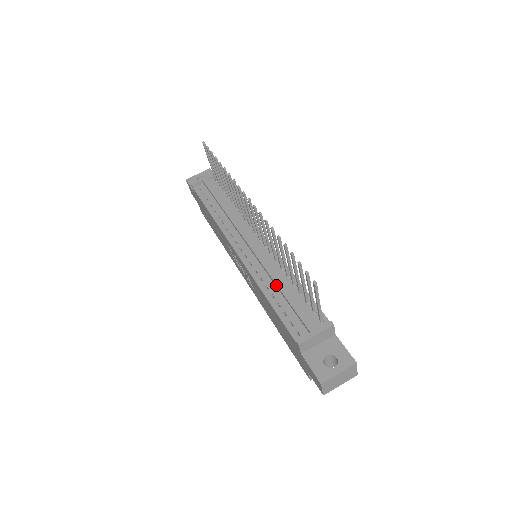
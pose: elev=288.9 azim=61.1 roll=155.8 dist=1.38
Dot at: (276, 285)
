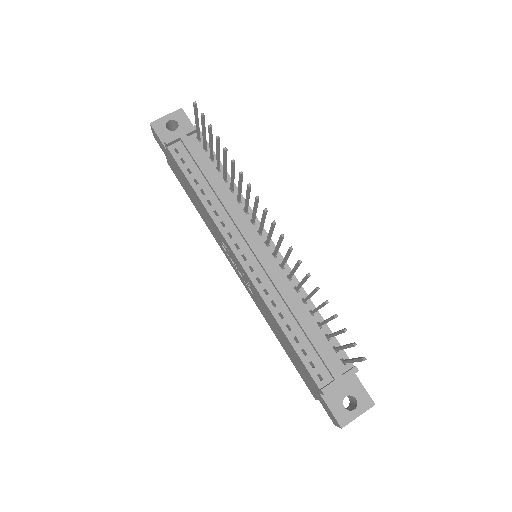
Dot at: (293, 315)
